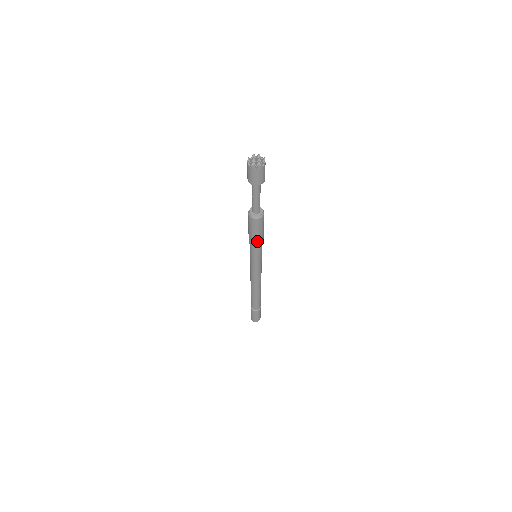
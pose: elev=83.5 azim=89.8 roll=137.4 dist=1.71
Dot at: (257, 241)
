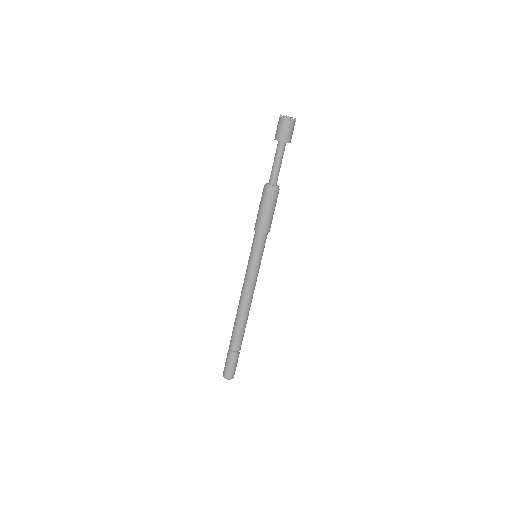
Dot at: (263, 224)
